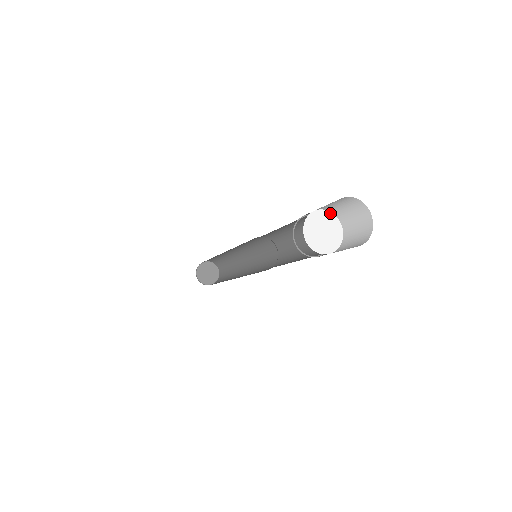
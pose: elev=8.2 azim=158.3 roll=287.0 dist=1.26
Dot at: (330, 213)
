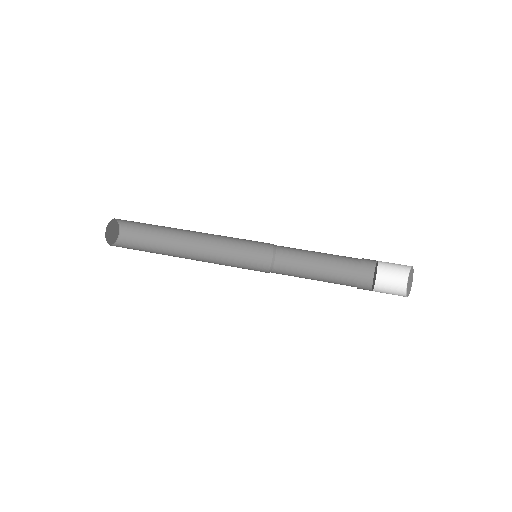
Dot at: occluded
